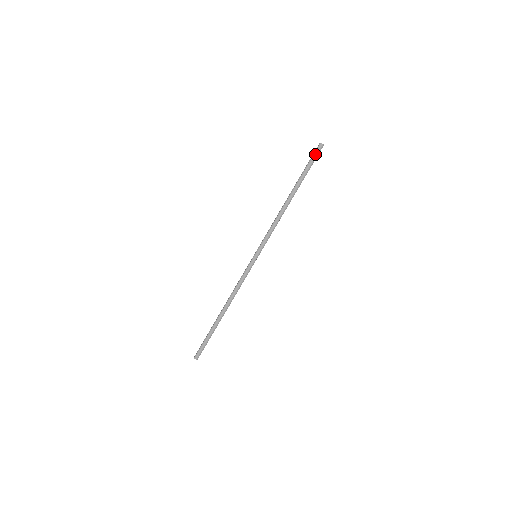
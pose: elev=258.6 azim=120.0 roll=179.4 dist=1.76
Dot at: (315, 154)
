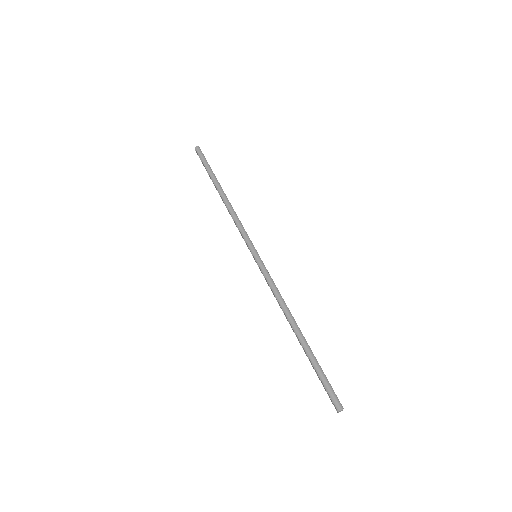
Dot at: (200, 155)
